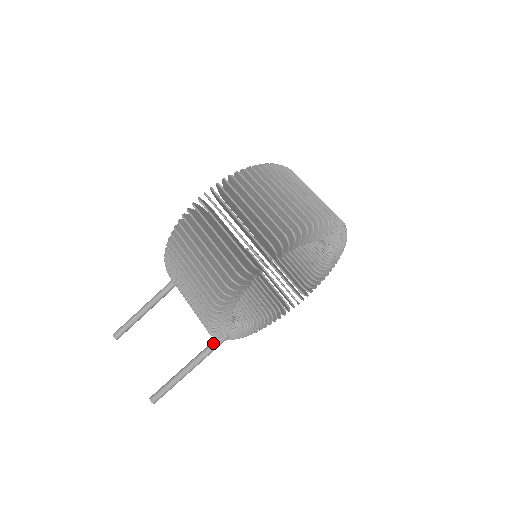
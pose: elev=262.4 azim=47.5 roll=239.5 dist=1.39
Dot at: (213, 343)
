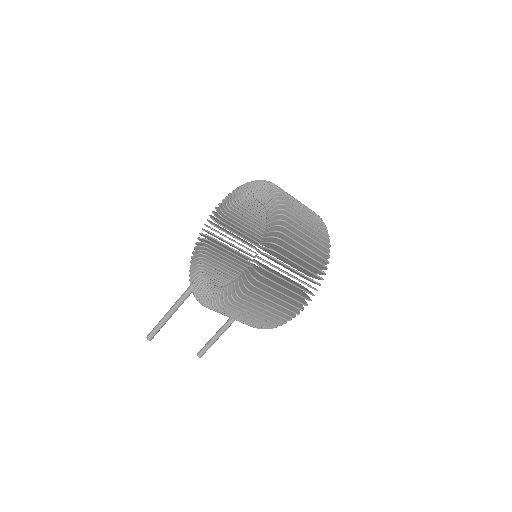
Dot at: occluded
